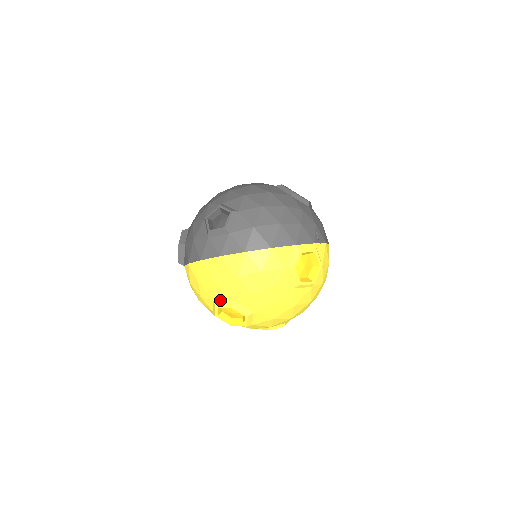
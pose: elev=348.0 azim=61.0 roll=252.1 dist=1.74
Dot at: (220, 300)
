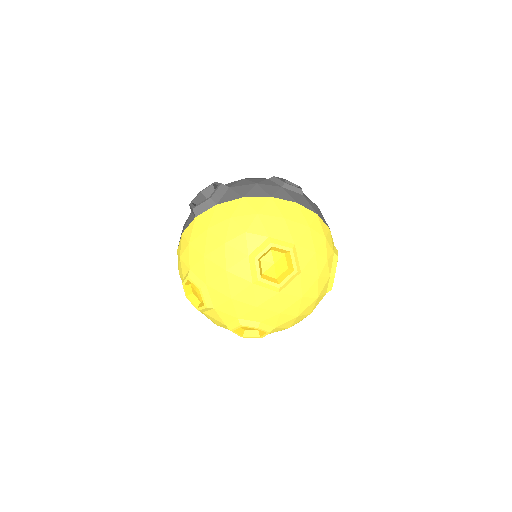
Dot at: (279, 240)
